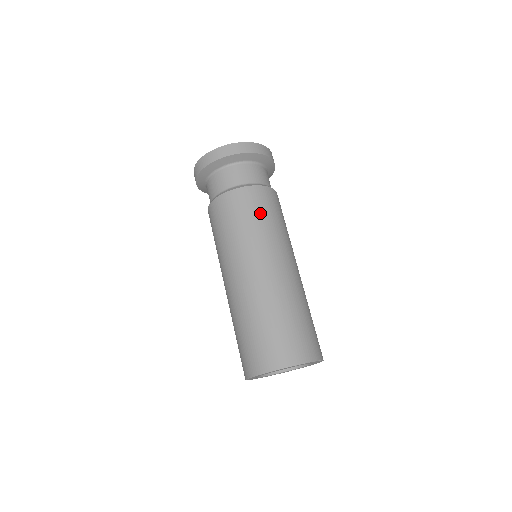
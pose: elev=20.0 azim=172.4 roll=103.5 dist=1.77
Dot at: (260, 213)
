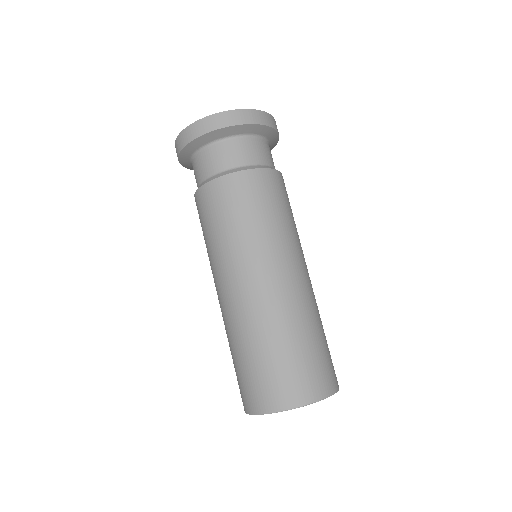
Dot at: (221, 218)
